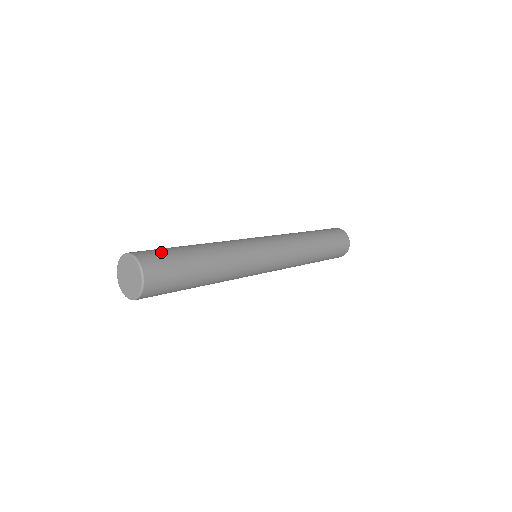
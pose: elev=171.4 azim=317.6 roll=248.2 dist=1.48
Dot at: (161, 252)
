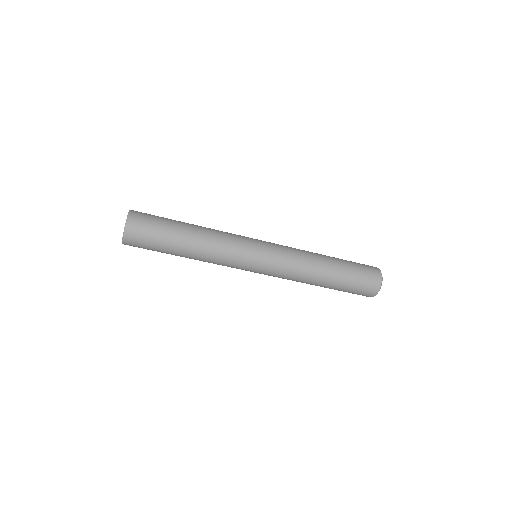
Dot at: (153, 215)
